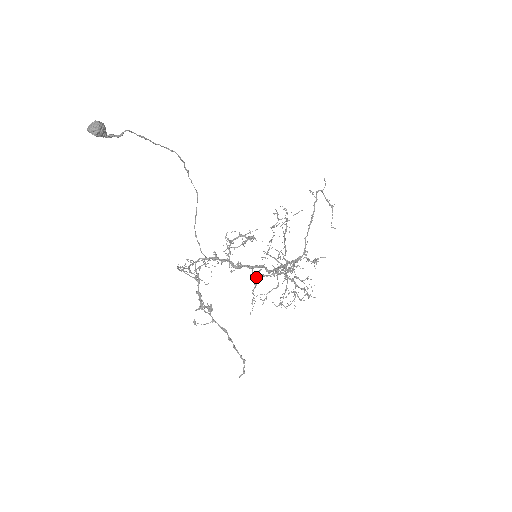
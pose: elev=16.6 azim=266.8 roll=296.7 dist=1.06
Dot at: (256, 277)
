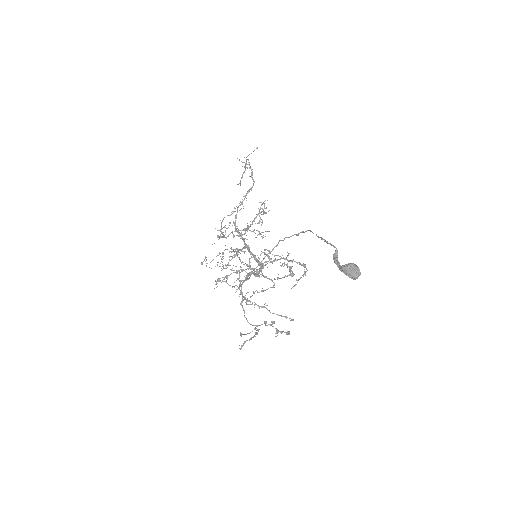
Dot at: (272, 280)
